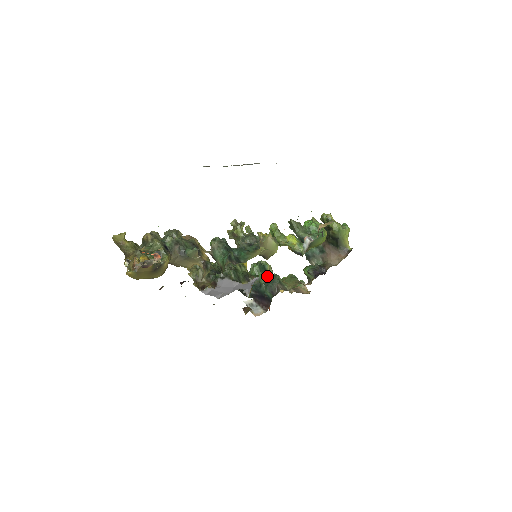
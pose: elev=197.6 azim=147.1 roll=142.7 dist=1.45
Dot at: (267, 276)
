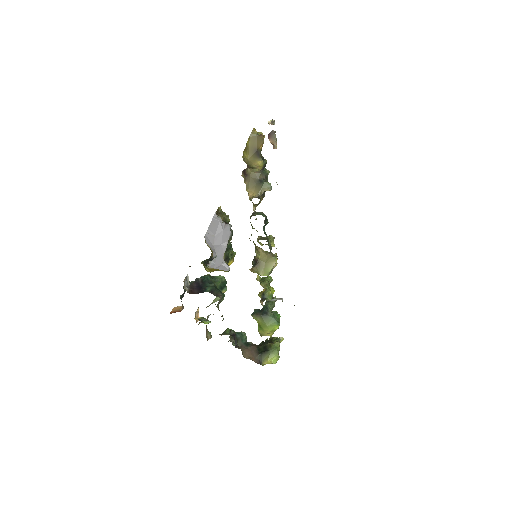
Dot at: (219, 289)
